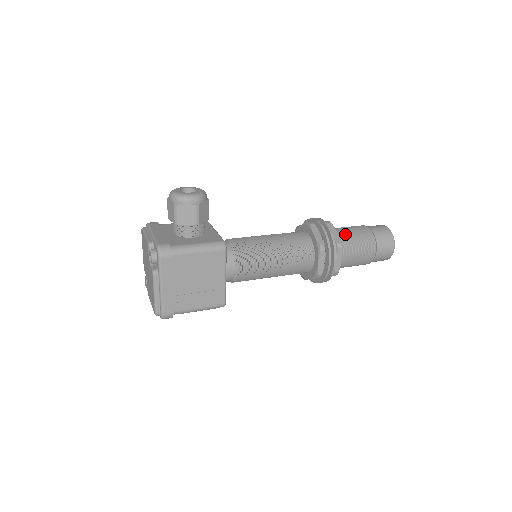
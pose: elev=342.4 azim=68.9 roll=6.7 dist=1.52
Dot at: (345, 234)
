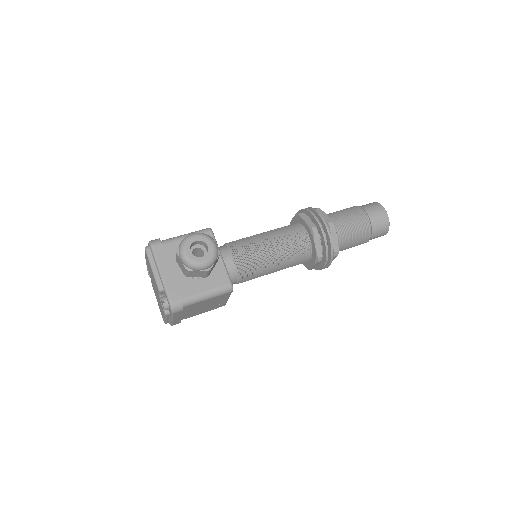
Dot at: (345, 232)
